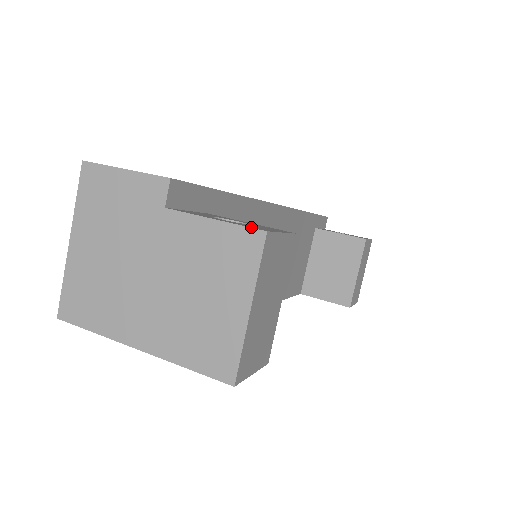
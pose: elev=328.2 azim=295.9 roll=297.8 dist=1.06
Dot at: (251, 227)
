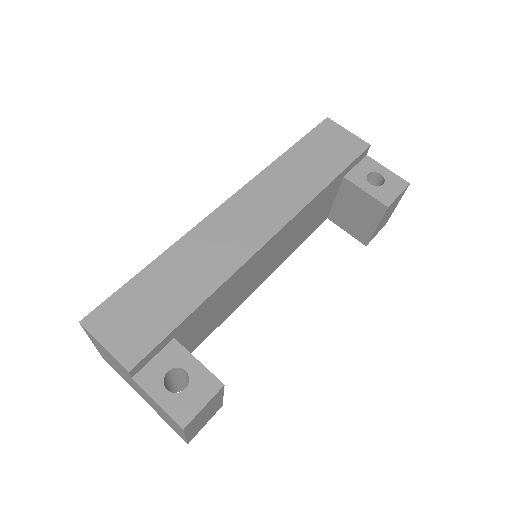
Dot at: (176, 420)
